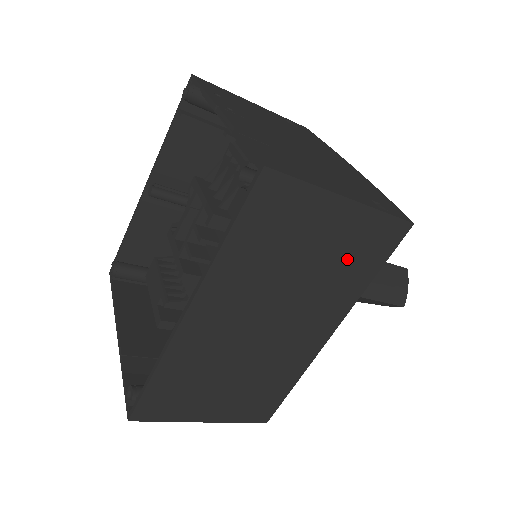
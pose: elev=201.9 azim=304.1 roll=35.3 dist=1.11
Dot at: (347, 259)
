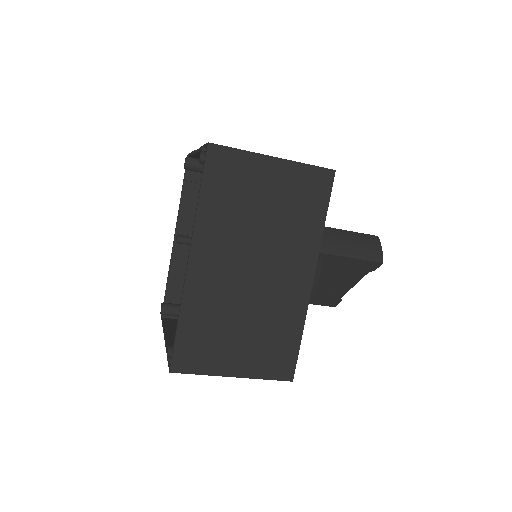
Dot at: (295, 205)
